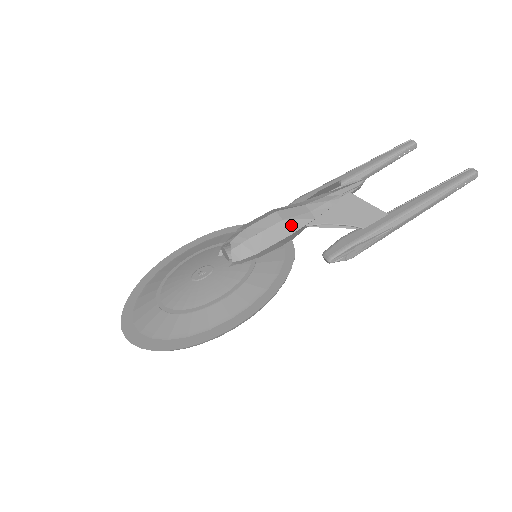
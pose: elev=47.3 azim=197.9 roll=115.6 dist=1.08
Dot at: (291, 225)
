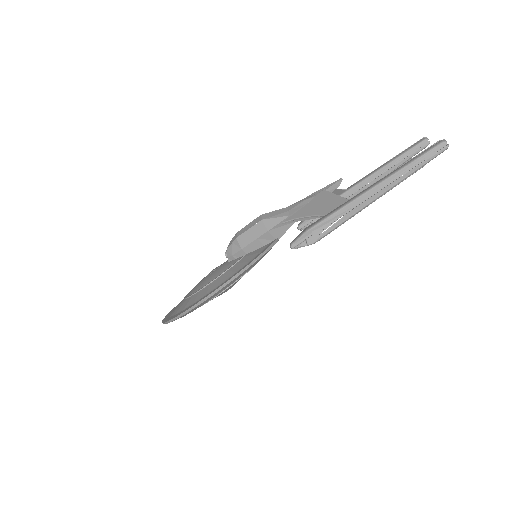
Dot at: (269, 223)
